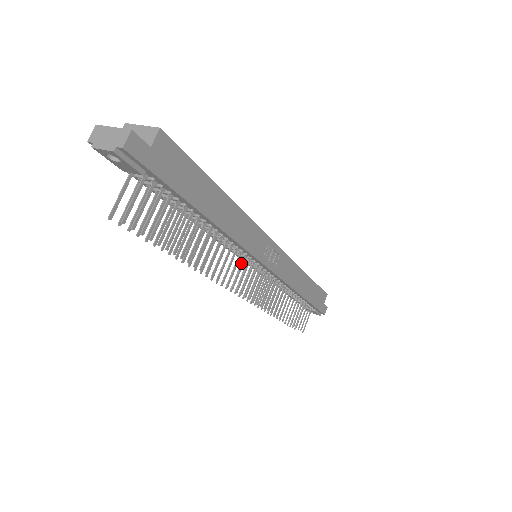
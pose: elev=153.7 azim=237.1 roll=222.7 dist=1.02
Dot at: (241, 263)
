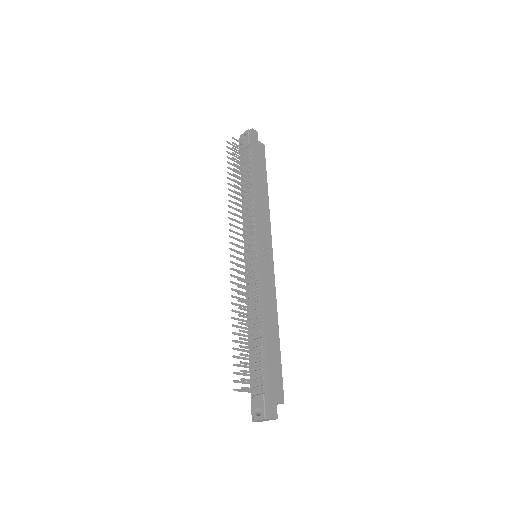
Dot at: (249, 231)
